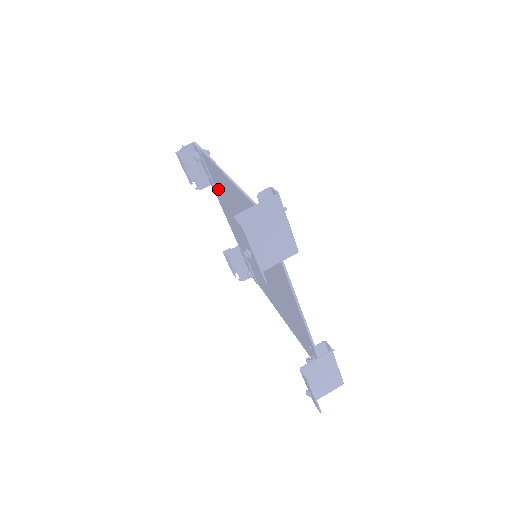
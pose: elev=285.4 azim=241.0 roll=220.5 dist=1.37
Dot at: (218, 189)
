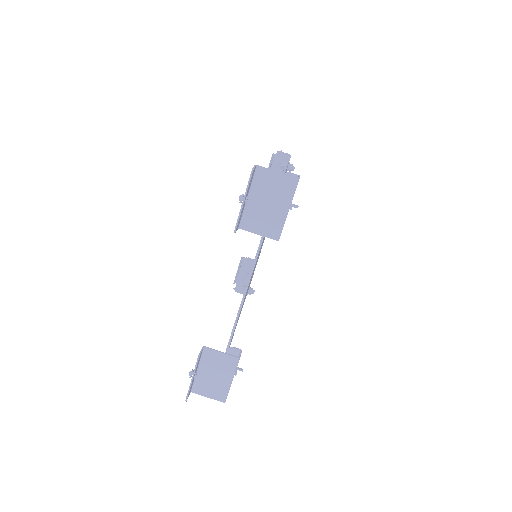
Dot at: occluded
